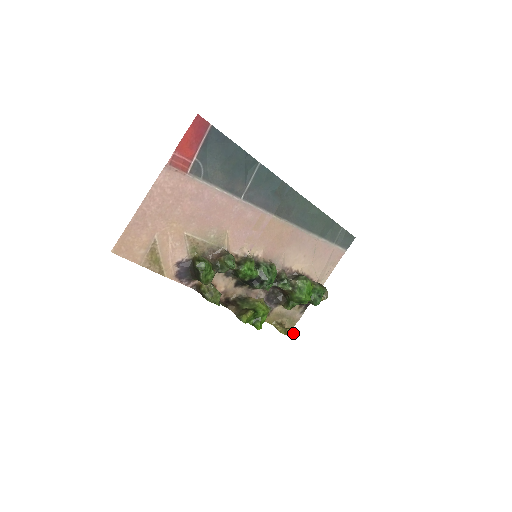
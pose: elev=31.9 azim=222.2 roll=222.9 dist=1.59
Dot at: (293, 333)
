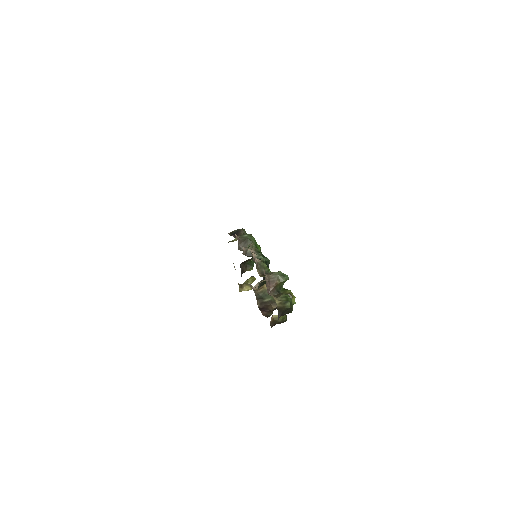
Dot at: occluded
